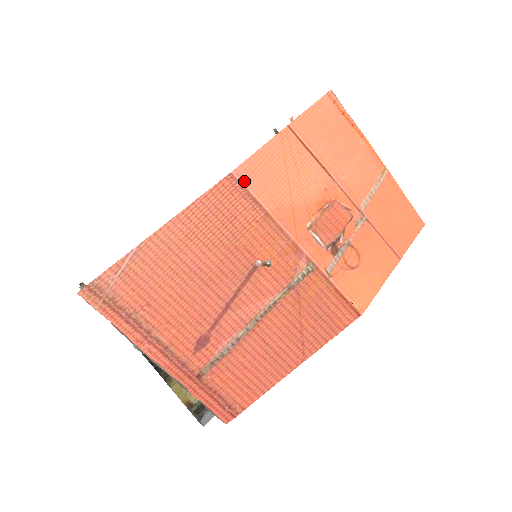
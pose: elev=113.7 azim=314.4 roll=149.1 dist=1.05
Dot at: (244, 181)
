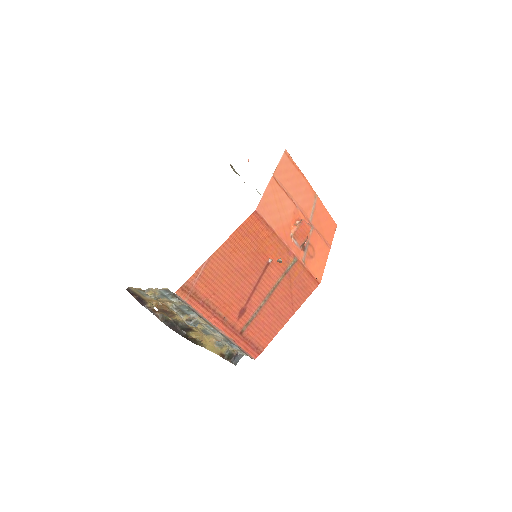
Dot at: (262, 214)
